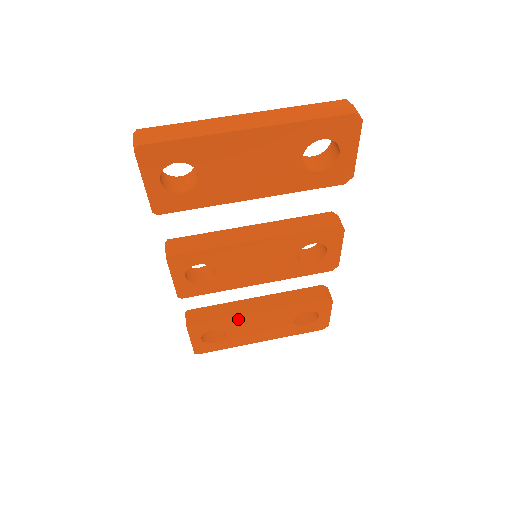
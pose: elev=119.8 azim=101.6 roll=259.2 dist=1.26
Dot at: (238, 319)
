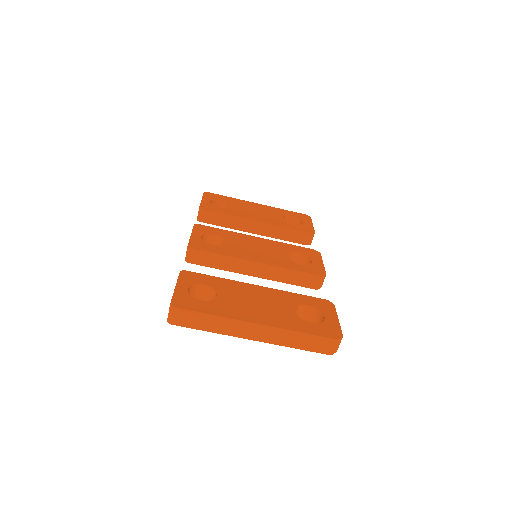
Dot at: occluded
